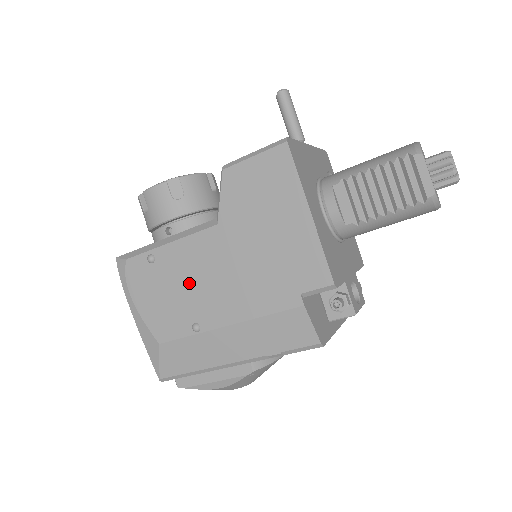
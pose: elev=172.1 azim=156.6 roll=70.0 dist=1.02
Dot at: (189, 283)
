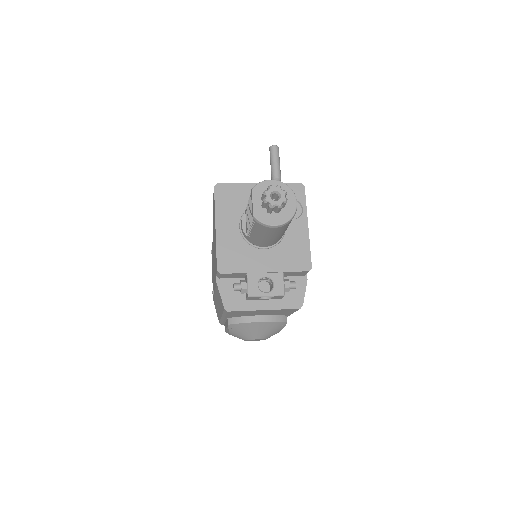
Dot at: (213, 266)
